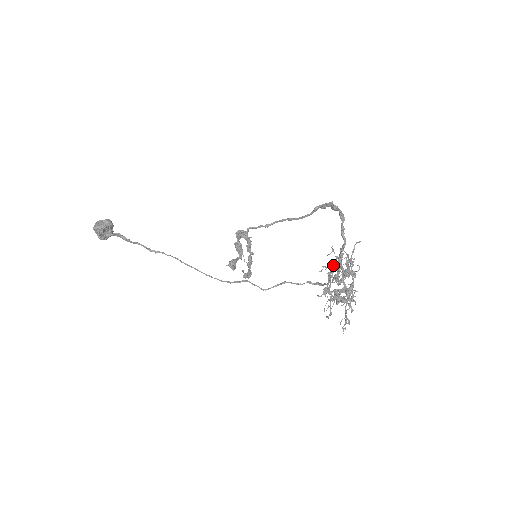
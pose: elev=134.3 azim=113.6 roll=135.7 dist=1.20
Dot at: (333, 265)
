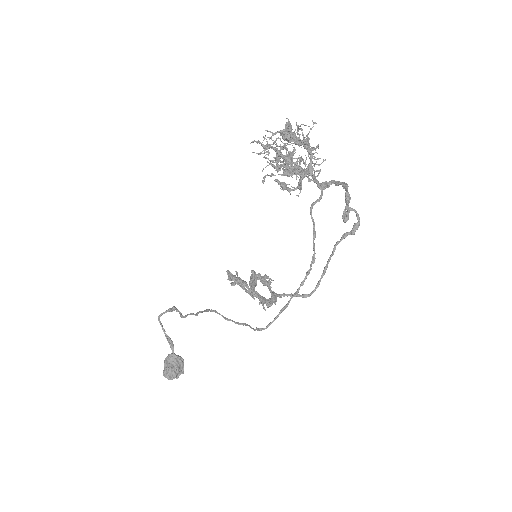
Dot at: occluded
